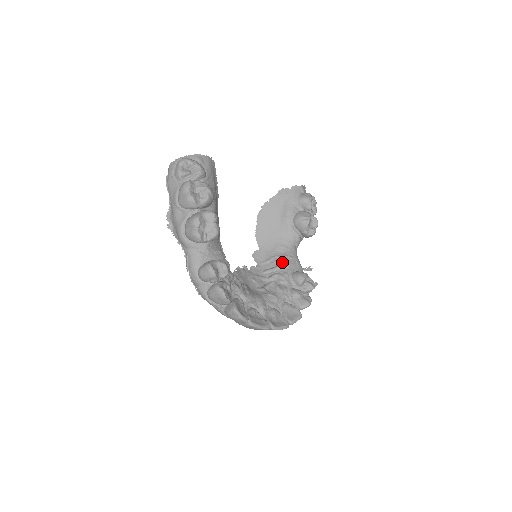
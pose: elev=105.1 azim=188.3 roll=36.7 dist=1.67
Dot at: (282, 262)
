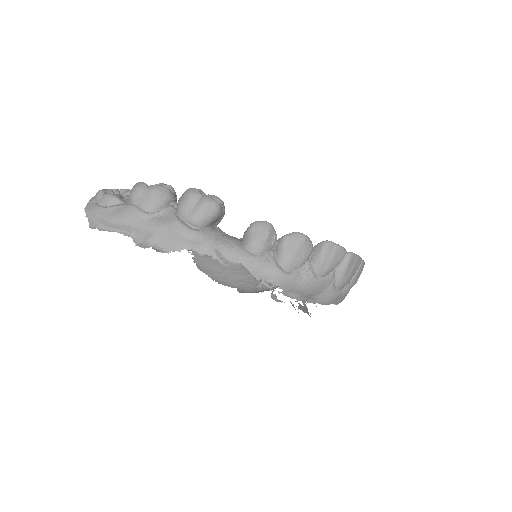
Dot at: occluded
